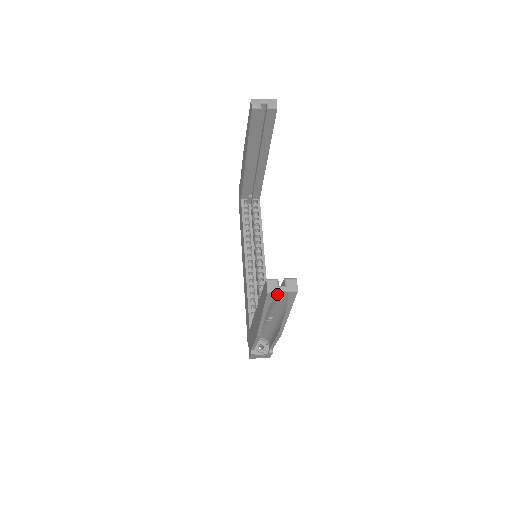
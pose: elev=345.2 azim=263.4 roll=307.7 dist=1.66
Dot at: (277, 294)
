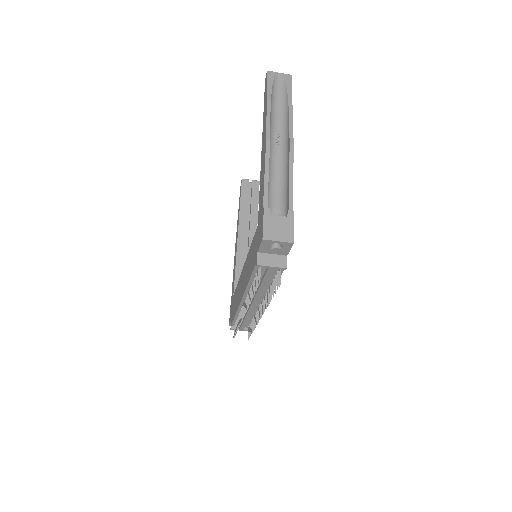
Dot at: (276, 77)
